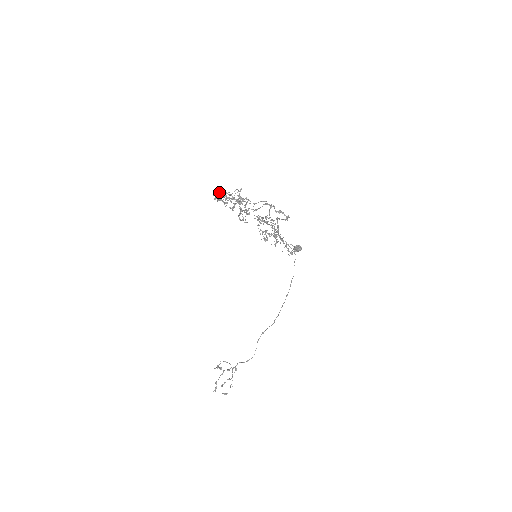
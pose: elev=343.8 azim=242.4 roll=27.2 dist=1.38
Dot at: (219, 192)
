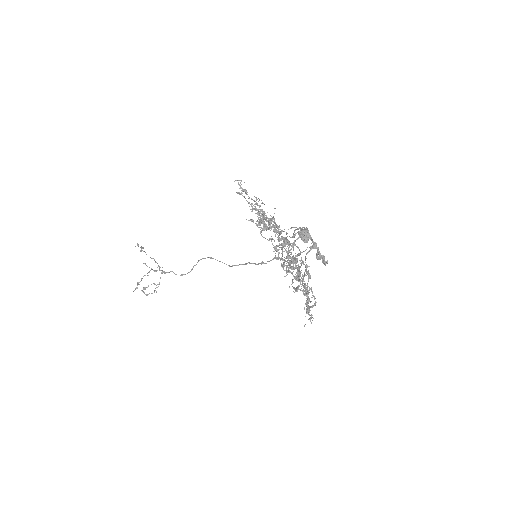
Dot at: occluded
